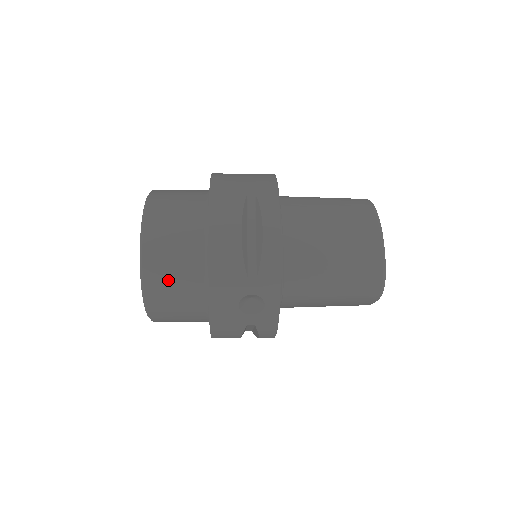
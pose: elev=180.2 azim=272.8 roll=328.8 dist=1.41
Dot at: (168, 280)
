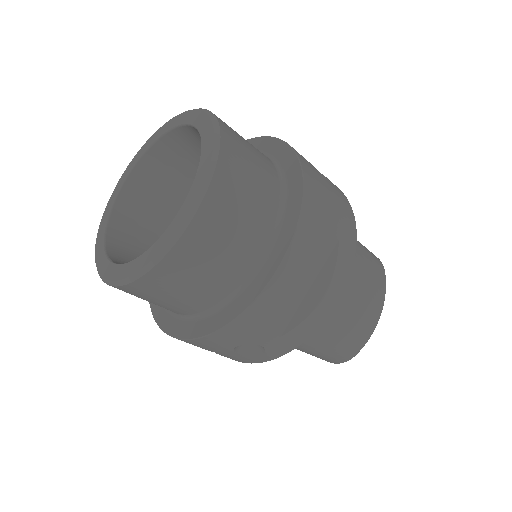
Dot at: (182, 282)
